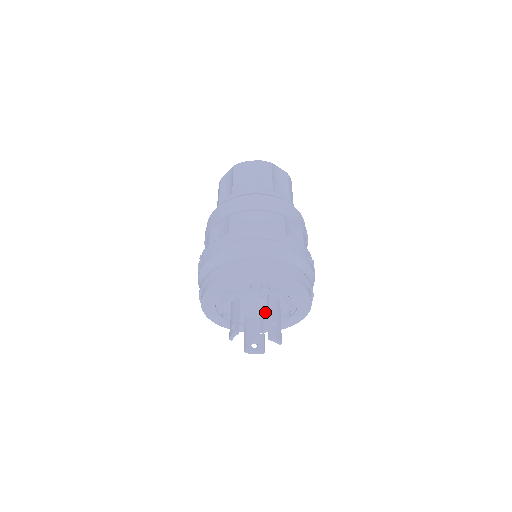
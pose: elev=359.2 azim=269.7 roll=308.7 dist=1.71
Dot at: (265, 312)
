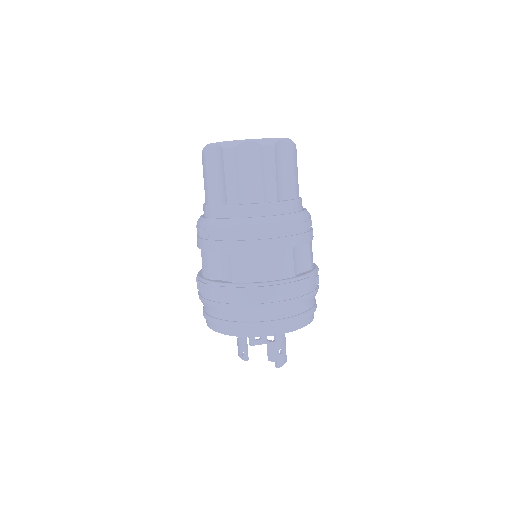
Dot at: (272, 344)
